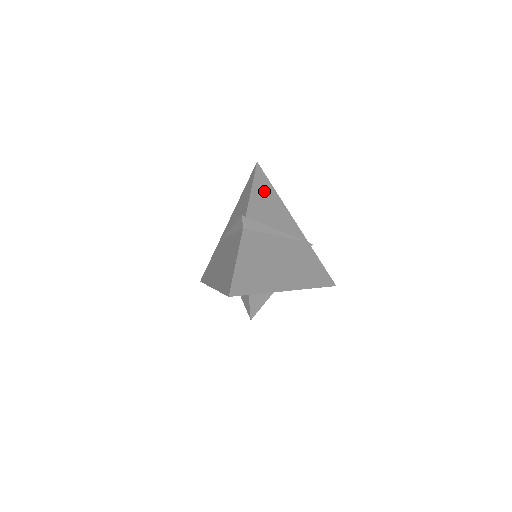
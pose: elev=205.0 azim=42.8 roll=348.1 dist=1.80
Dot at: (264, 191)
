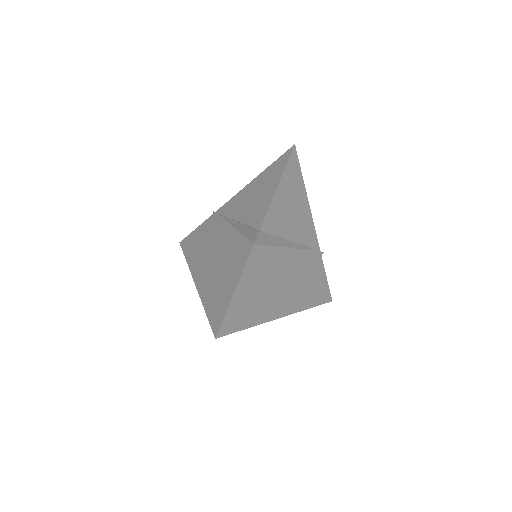
Dot at: (292, 187)
